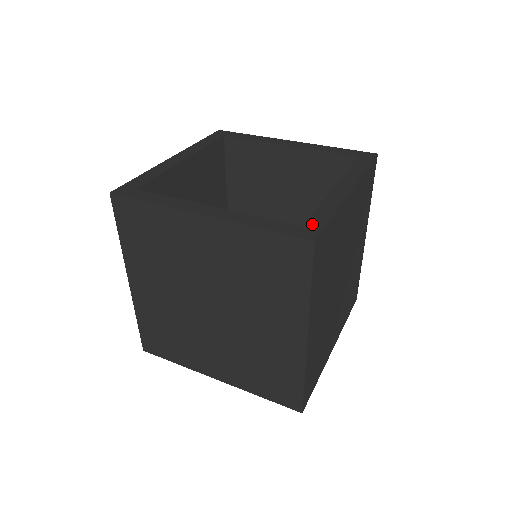
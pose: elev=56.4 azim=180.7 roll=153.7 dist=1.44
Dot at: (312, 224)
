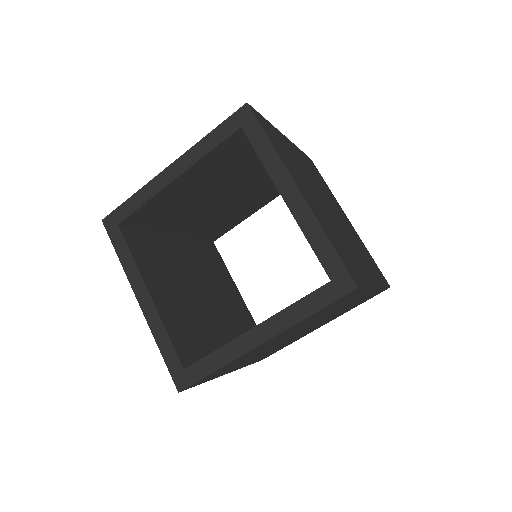
Dot at: (333, 270)
